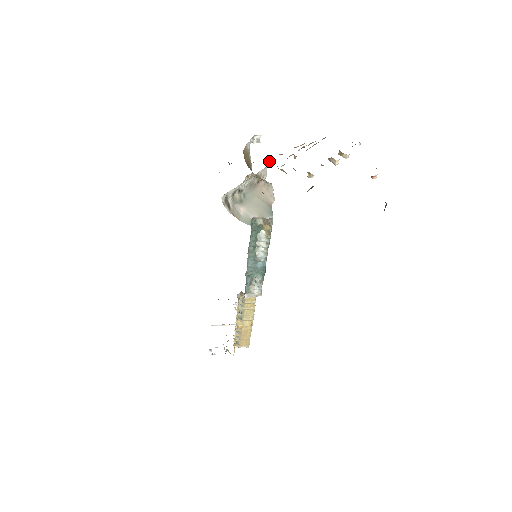
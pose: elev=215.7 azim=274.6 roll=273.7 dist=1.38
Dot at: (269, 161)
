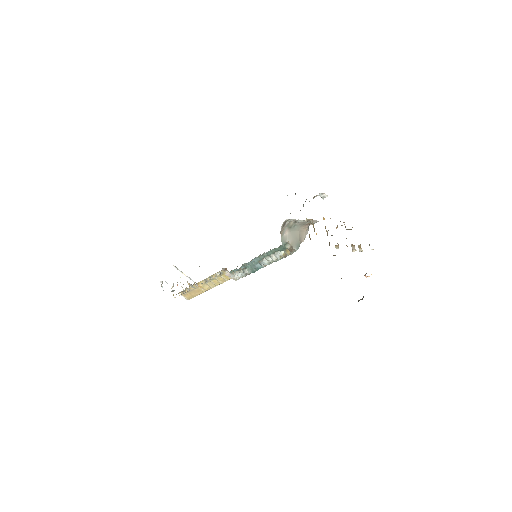
Dot at: (323, 218)
